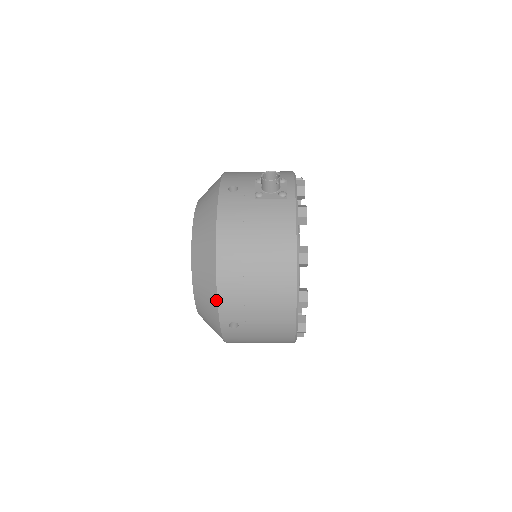
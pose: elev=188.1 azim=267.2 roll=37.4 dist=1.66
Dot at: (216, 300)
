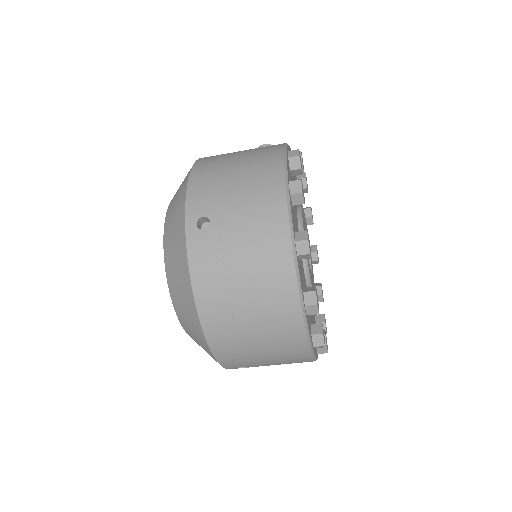
Dot at: (185, 191)
